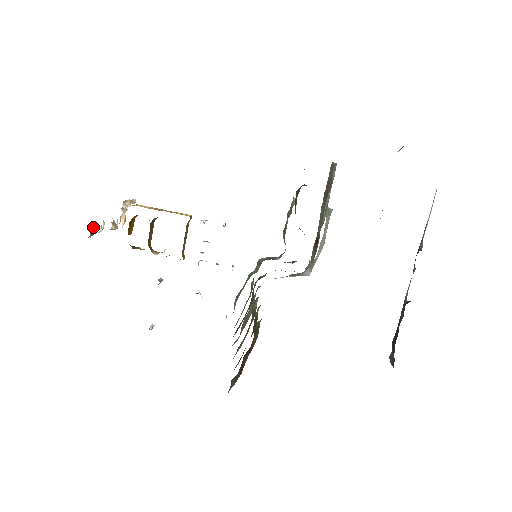
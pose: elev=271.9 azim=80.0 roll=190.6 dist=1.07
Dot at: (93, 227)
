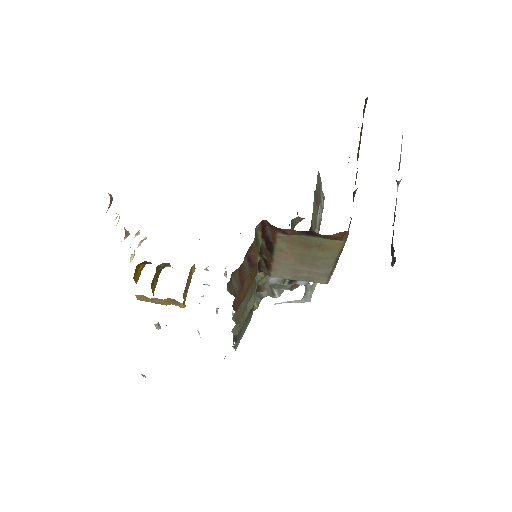
Dot at: (112, 200)
